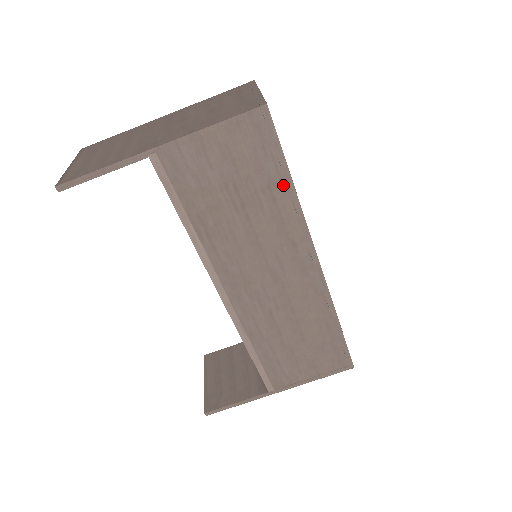
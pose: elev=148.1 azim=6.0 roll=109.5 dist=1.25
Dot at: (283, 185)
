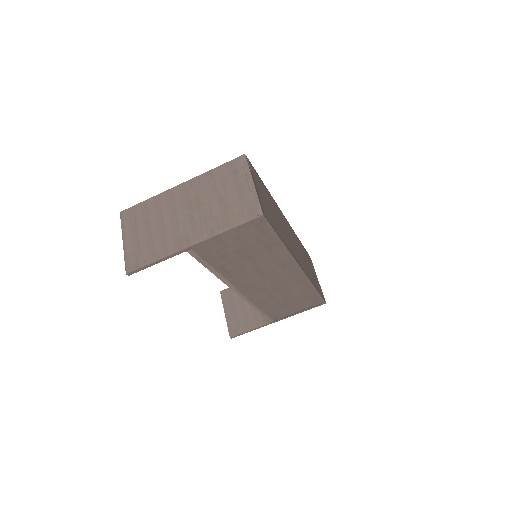
Dot at: (276, 244)
